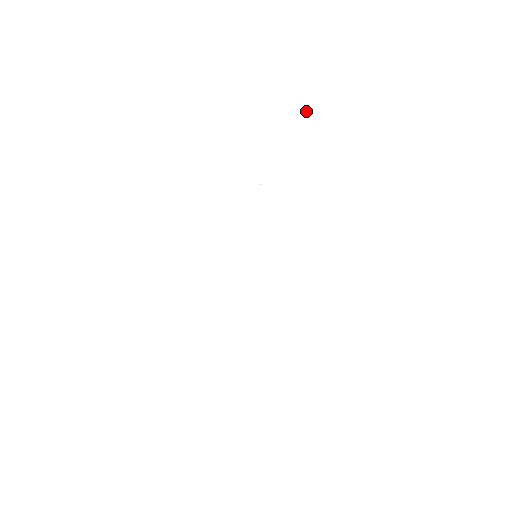
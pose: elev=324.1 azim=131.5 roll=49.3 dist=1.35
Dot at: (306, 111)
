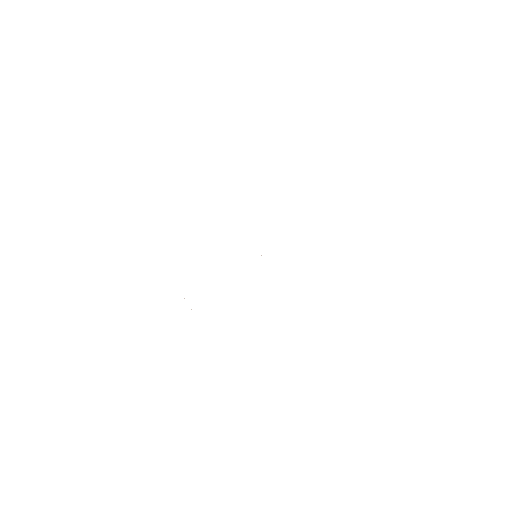
Dot at: occluded
